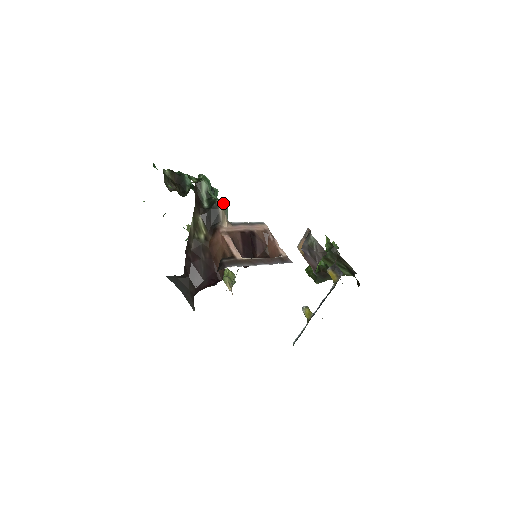
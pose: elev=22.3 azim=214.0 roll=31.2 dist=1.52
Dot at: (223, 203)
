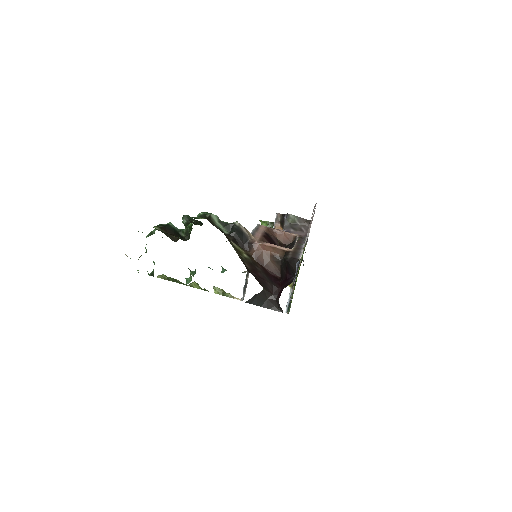
Dot at: occluded
